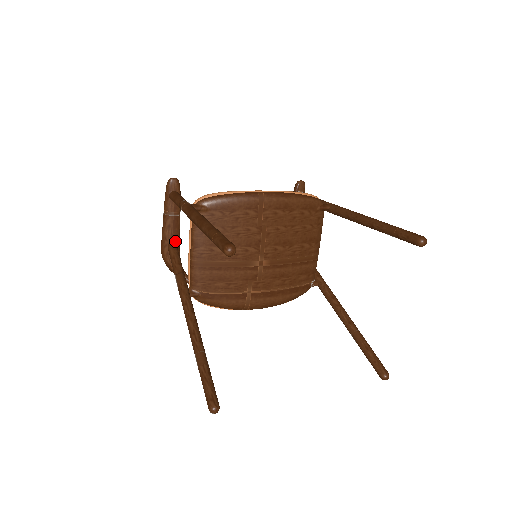
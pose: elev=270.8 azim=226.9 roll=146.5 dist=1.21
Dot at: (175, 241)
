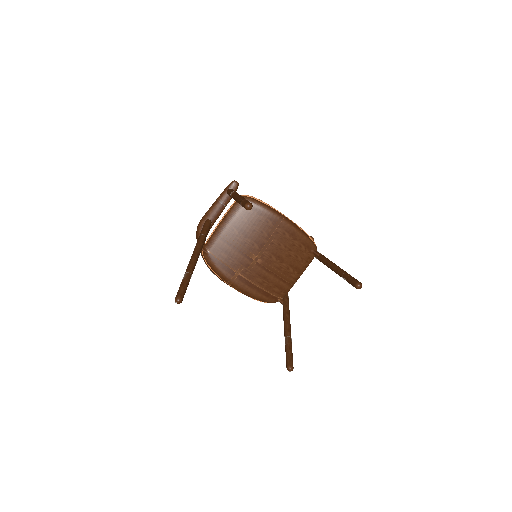
Dot at: (212, 220)
